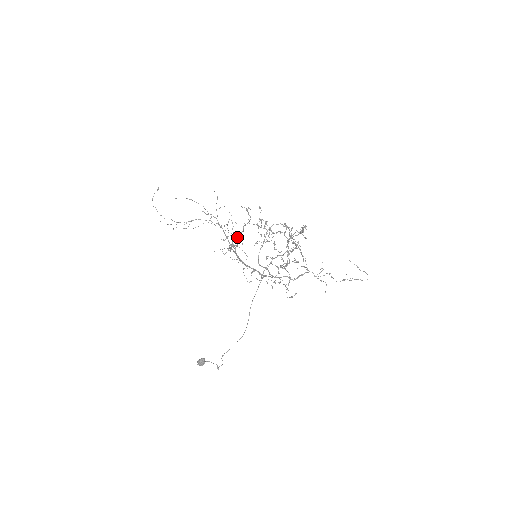
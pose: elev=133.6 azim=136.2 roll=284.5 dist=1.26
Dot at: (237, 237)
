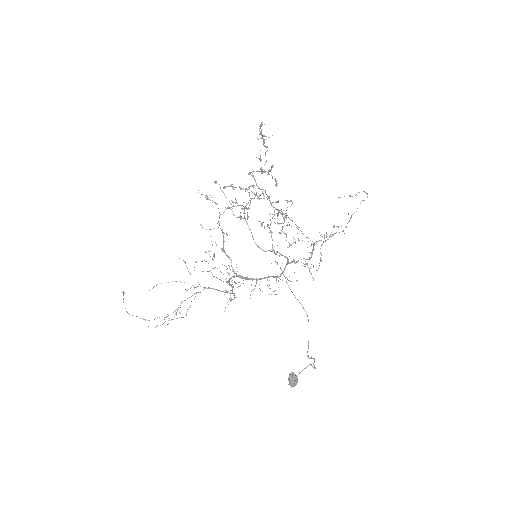
Dot at: (224, 250)
